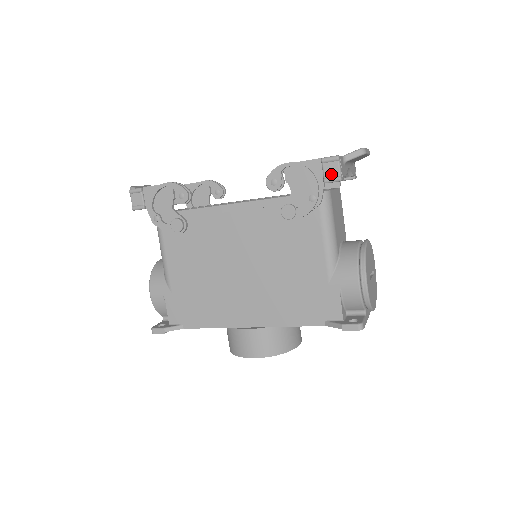
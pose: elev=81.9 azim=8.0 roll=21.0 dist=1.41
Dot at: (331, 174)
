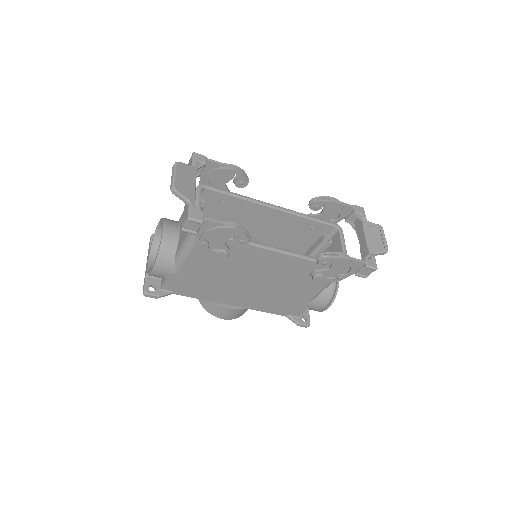
Dot at: (364, 274)
